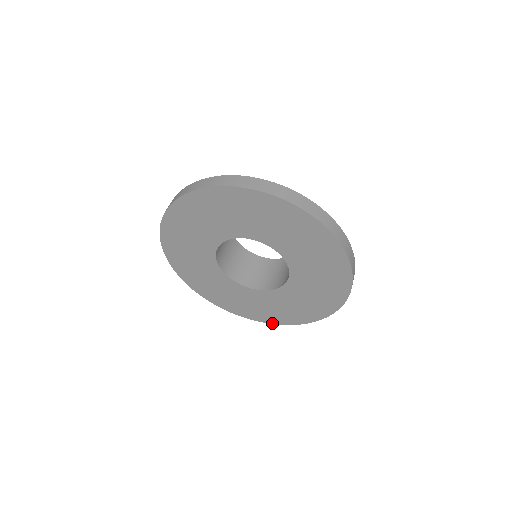
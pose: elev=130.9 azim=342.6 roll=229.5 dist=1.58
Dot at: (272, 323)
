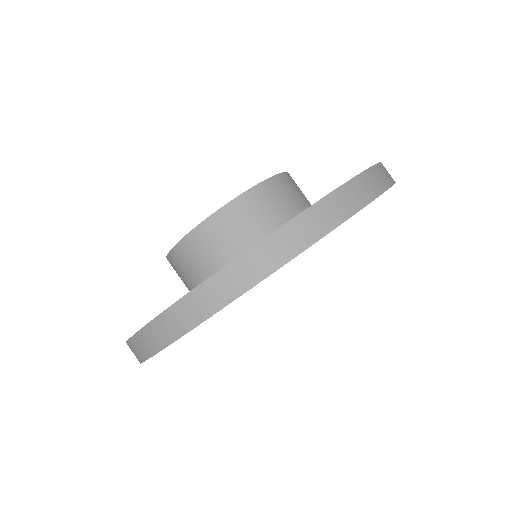
Dot at: occluded
